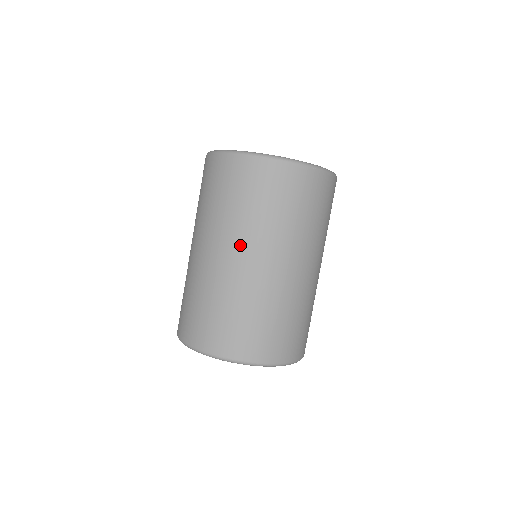
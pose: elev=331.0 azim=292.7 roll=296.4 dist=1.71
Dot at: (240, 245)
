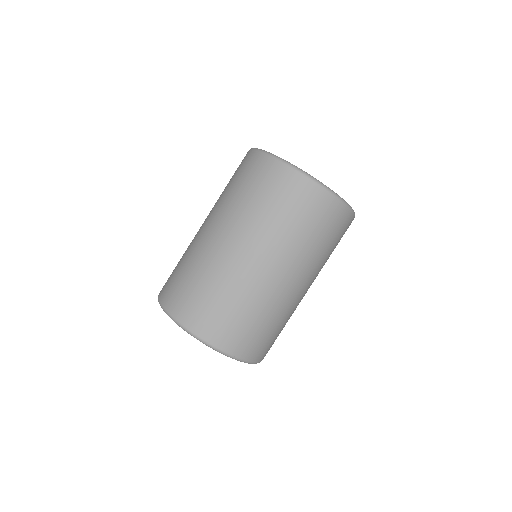
Dot at: (261, 248)
